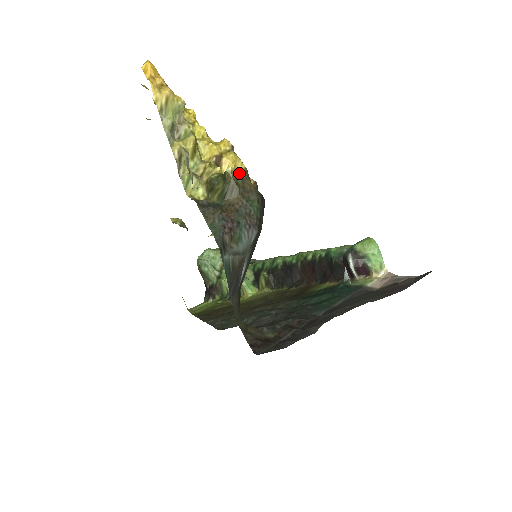
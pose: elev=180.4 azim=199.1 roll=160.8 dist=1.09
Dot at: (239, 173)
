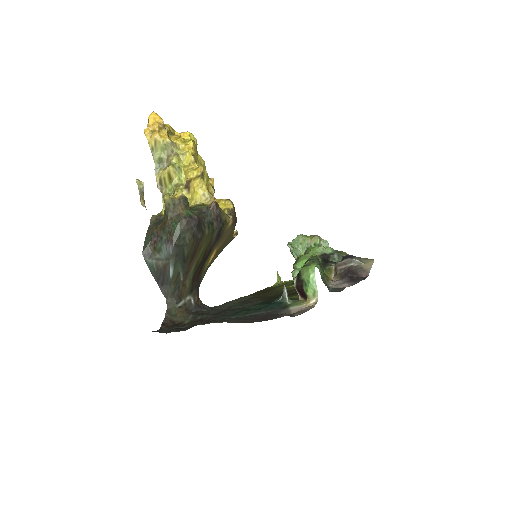
Dot at: (173, 200)
